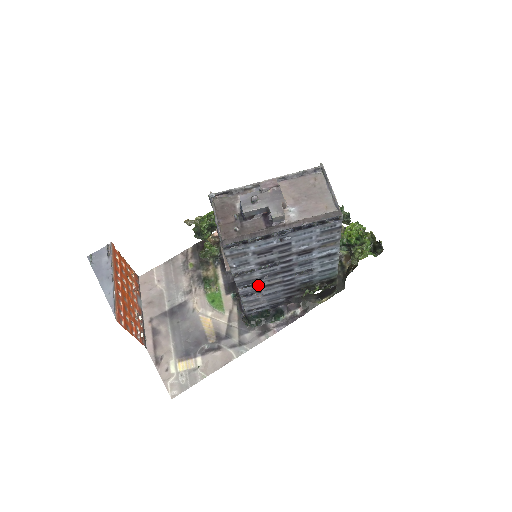
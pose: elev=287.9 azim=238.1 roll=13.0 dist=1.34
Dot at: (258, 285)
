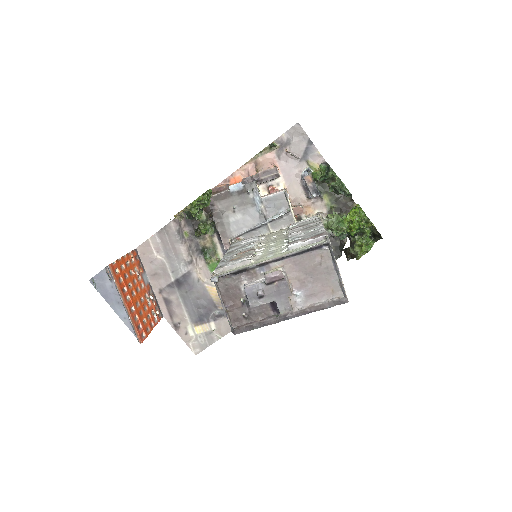
Dot at: occluded
